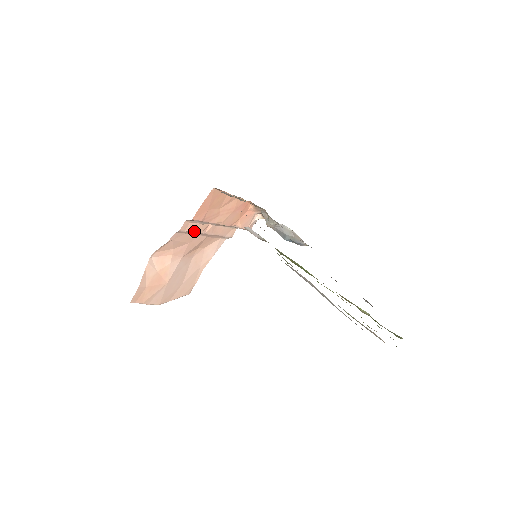
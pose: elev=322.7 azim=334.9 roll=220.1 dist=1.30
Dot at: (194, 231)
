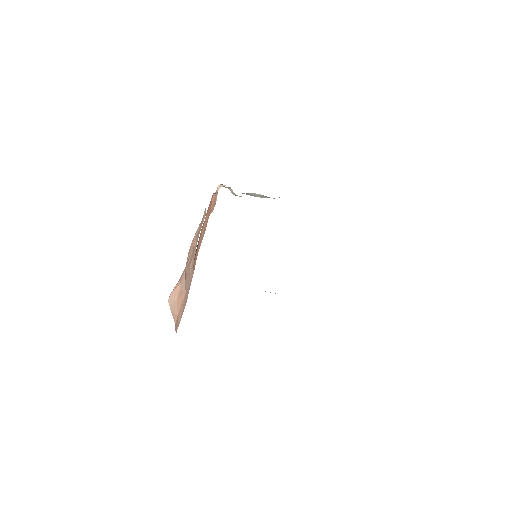
Dot at: (190, 263)
